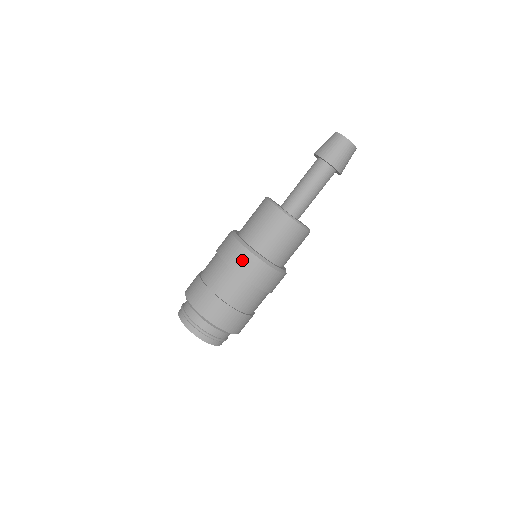
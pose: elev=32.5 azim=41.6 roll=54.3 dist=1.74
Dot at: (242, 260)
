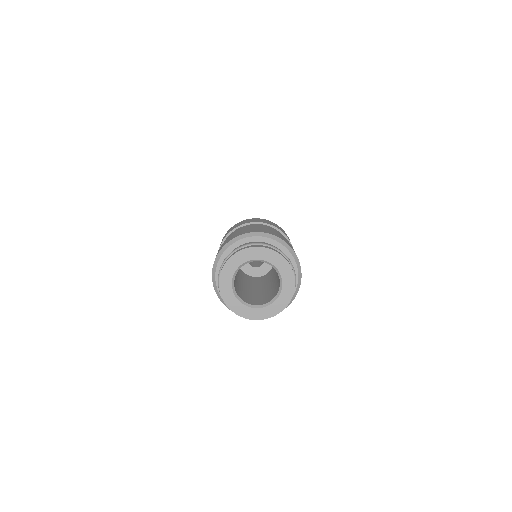
Dot at: occluded
